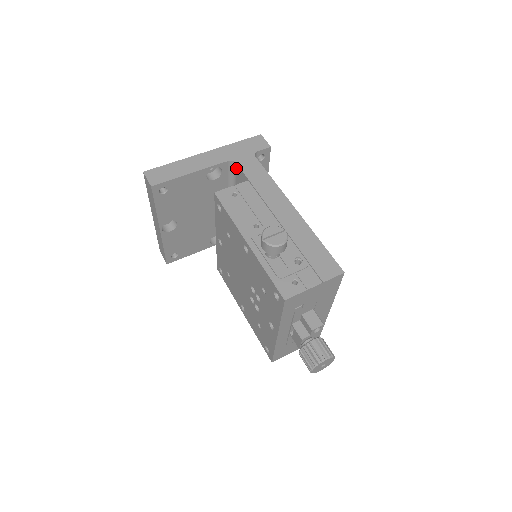
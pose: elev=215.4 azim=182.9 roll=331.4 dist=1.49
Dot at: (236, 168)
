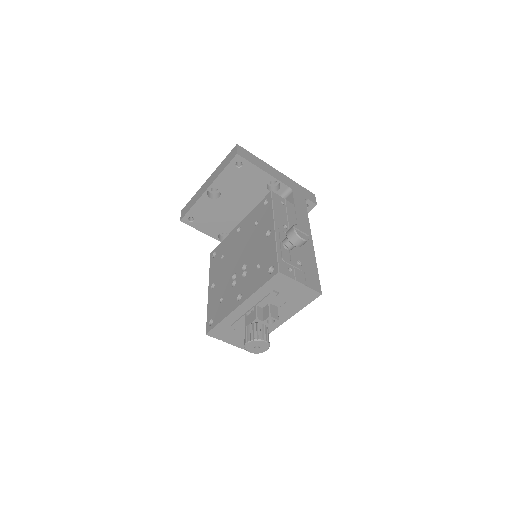
Dot at: (289, 195)
